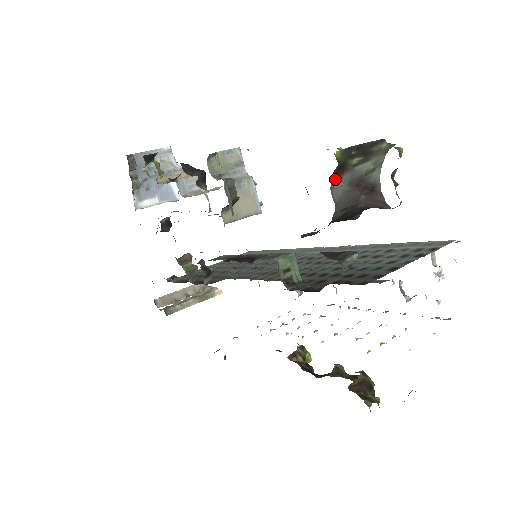
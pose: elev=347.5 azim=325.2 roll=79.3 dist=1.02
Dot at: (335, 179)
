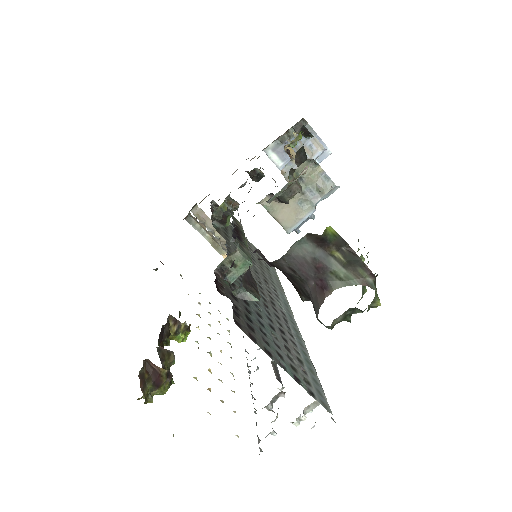
Dot at: (309, 241)
